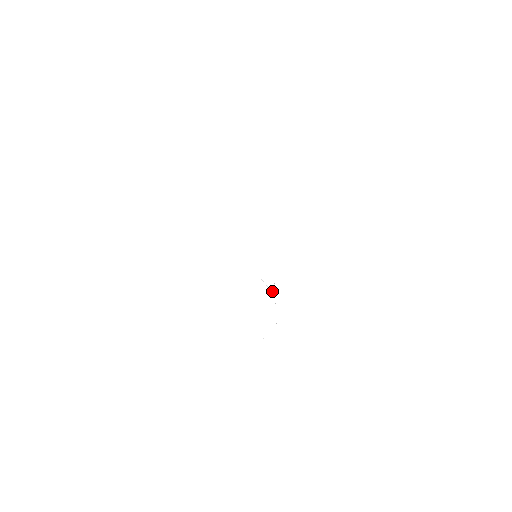
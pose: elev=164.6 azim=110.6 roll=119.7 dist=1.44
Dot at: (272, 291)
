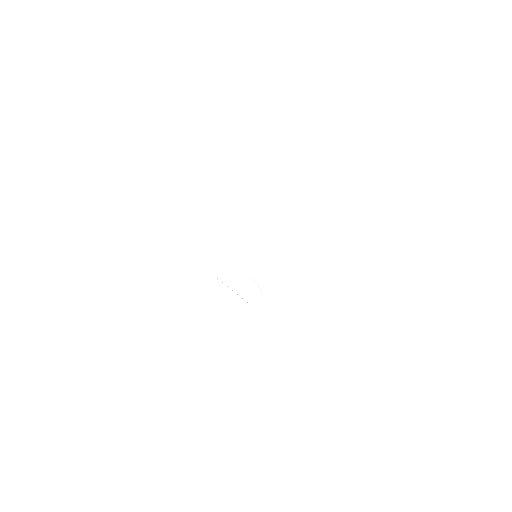
Dot at: occluded
